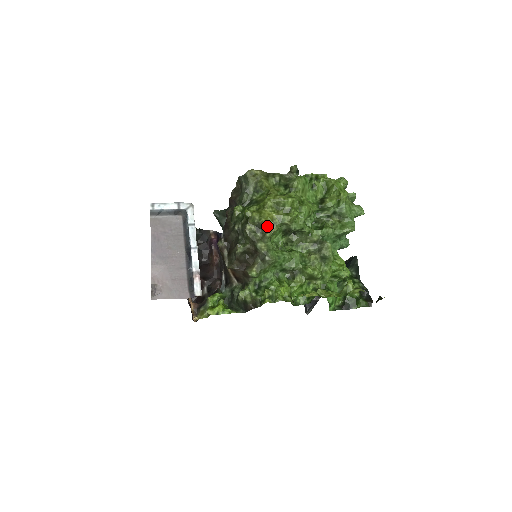
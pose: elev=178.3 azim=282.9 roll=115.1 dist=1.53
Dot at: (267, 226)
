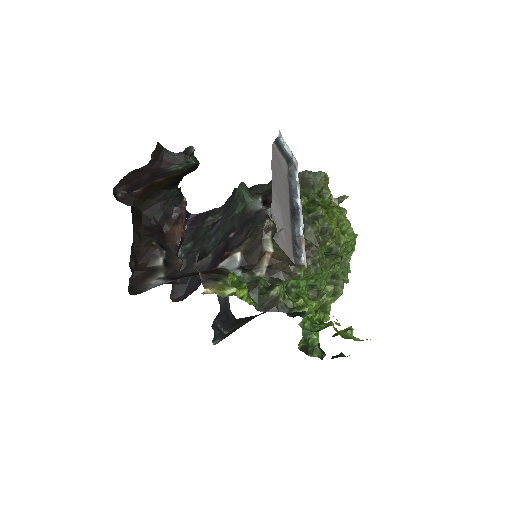
Dot at: (329, 234)
